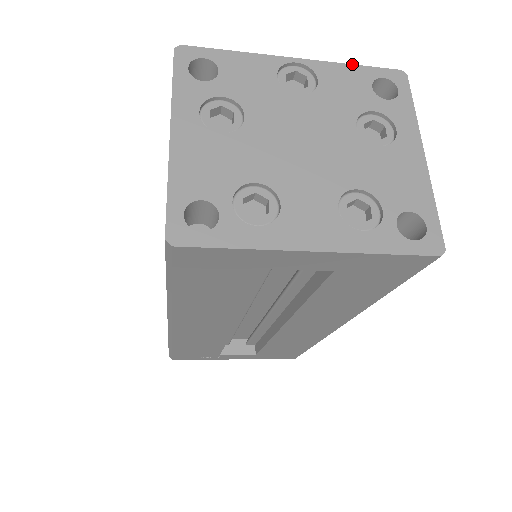
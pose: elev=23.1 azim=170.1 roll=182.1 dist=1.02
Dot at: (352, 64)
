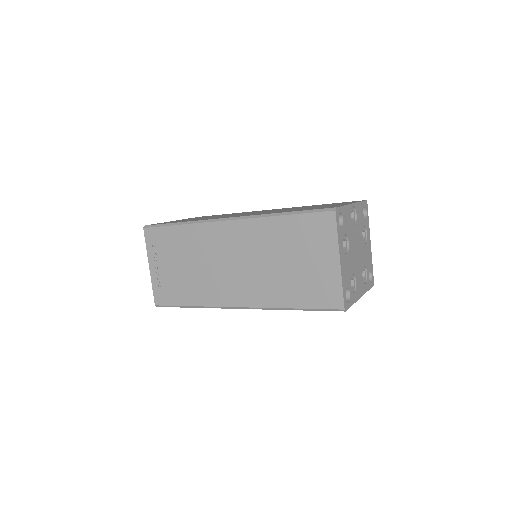
Dot at: (360, 201)
